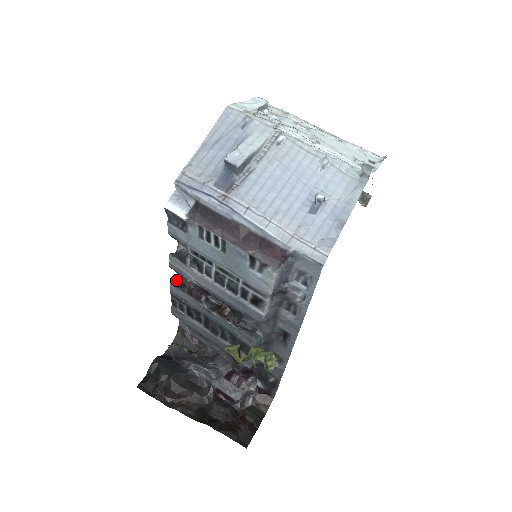
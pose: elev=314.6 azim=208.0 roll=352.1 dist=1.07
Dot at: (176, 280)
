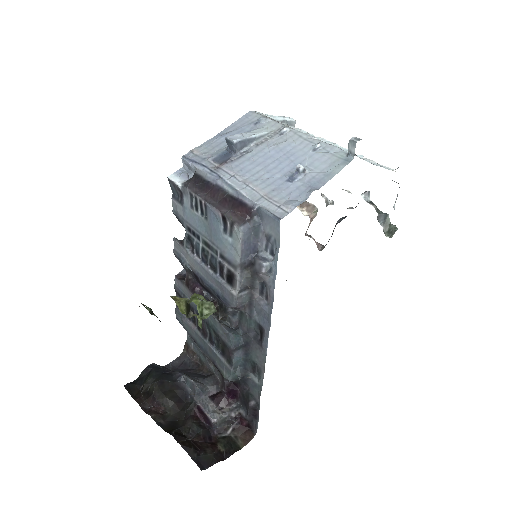
Dot at: (181, 275)
